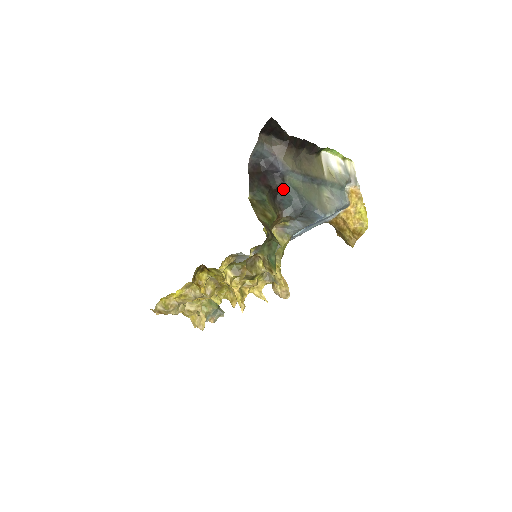
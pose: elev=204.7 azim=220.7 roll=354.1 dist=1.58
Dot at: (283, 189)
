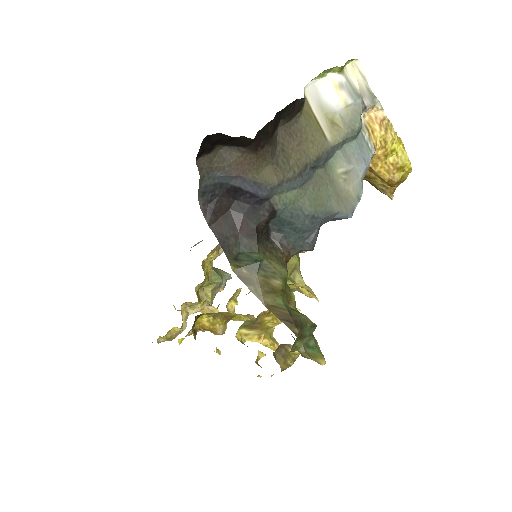
Dot at: (276, 217)
